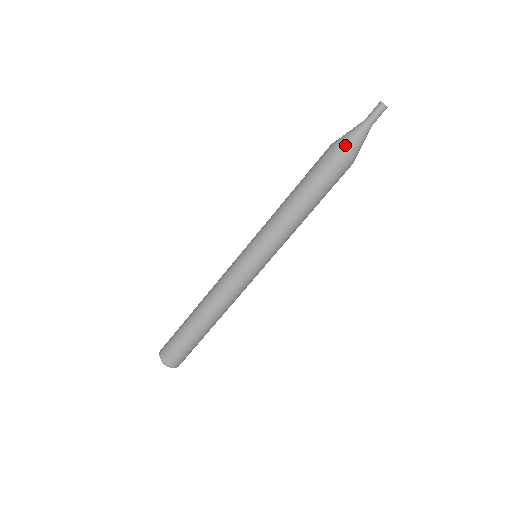
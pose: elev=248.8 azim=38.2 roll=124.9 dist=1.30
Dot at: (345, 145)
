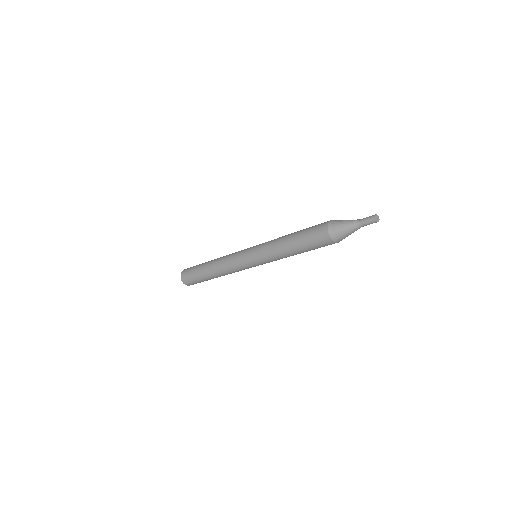
Dot at: (334, 230)
